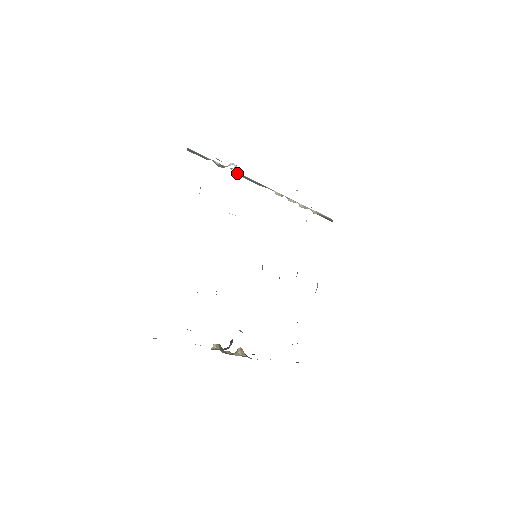
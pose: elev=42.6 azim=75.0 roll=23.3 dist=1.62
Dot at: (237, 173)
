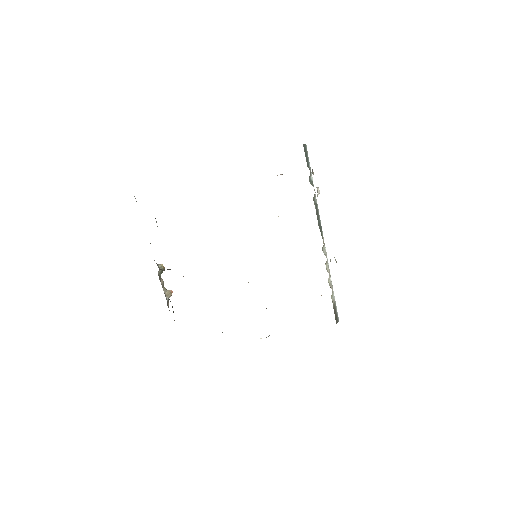
Dot at: (316, 201)
